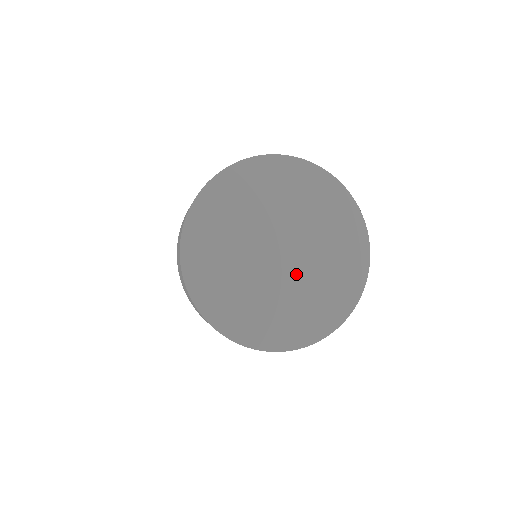
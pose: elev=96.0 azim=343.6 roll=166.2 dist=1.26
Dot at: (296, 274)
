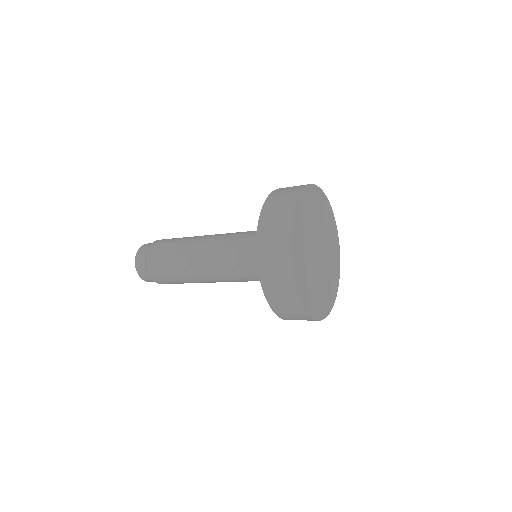
Dot at: (325, 260)
